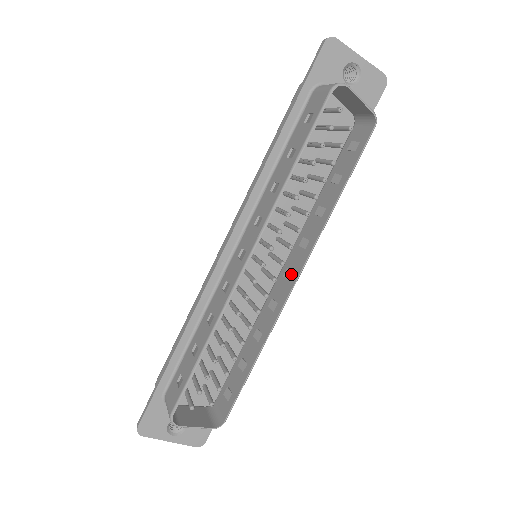
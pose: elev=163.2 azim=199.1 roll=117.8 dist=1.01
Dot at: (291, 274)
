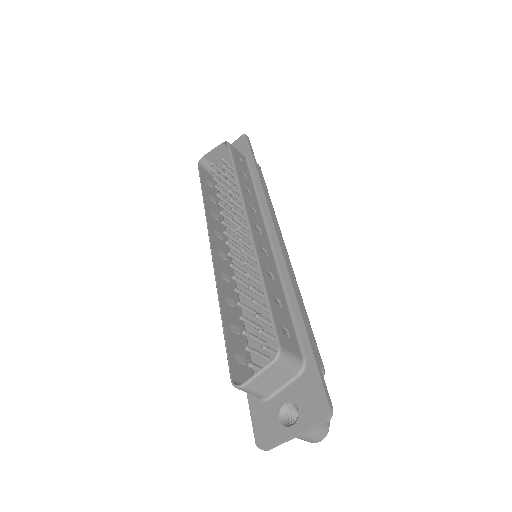
Dot at: (253, 227)
